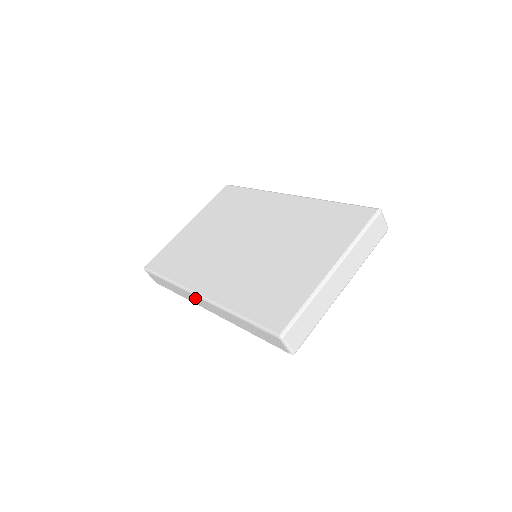
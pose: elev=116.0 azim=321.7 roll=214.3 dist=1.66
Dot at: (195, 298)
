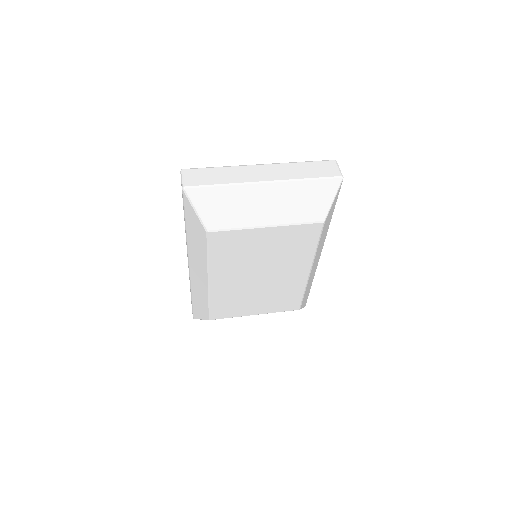
Dot at: occluded
